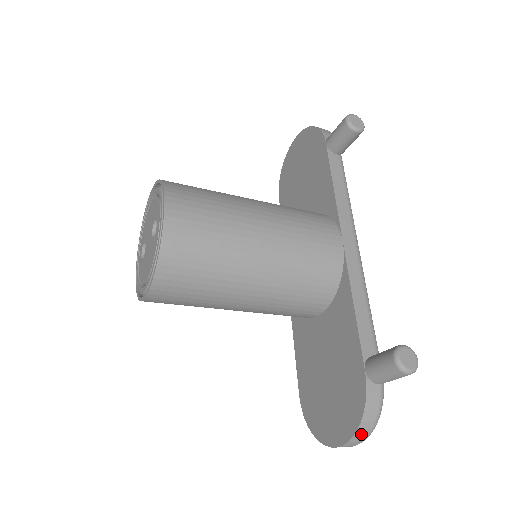
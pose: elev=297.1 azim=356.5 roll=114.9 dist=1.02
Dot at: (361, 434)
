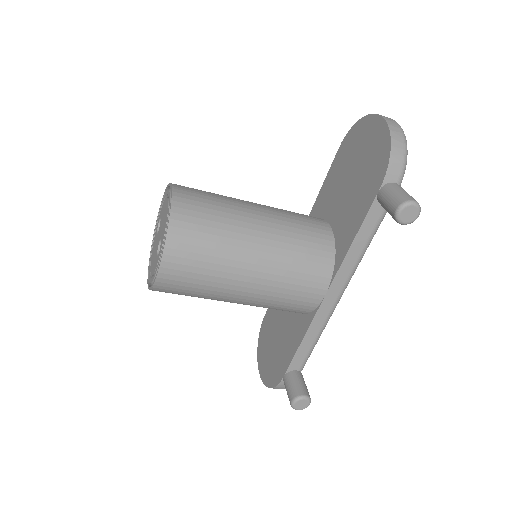
Dot at: occluded
